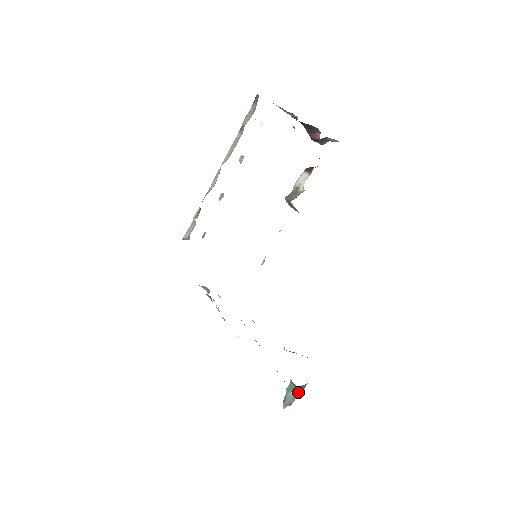
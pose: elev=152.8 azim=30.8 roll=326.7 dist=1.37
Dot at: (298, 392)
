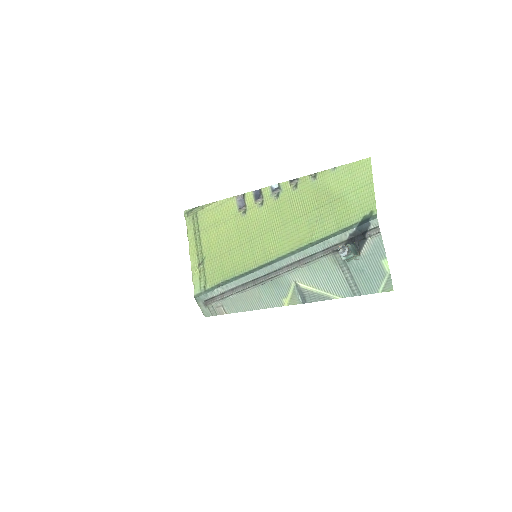
Dot at: (354, 250)
